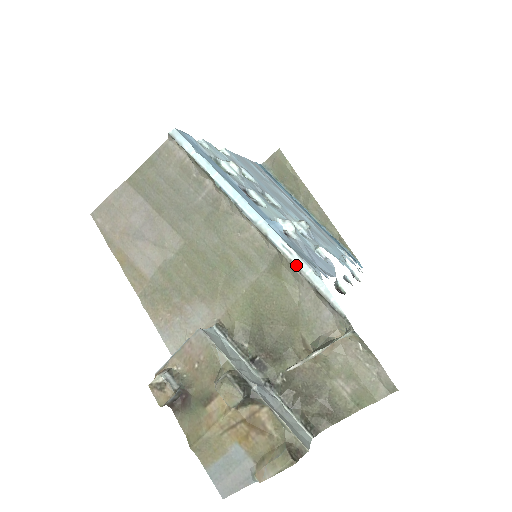
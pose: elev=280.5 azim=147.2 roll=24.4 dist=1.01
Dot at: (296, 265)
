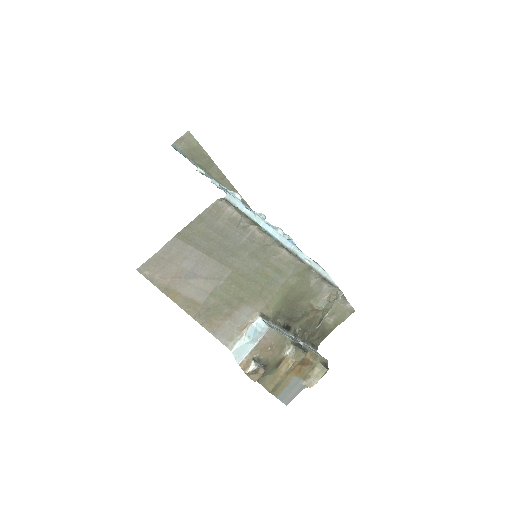
Dot at: (313, 268)
